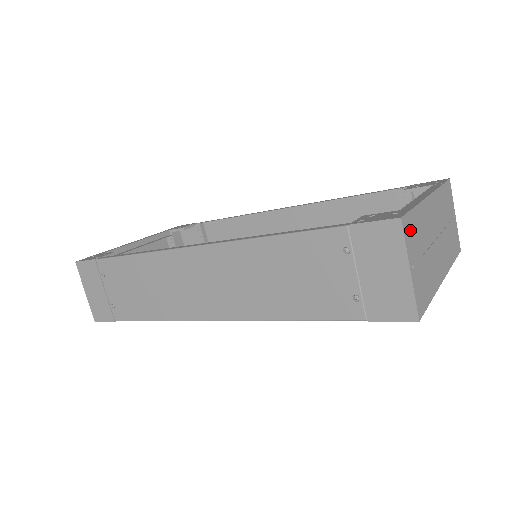
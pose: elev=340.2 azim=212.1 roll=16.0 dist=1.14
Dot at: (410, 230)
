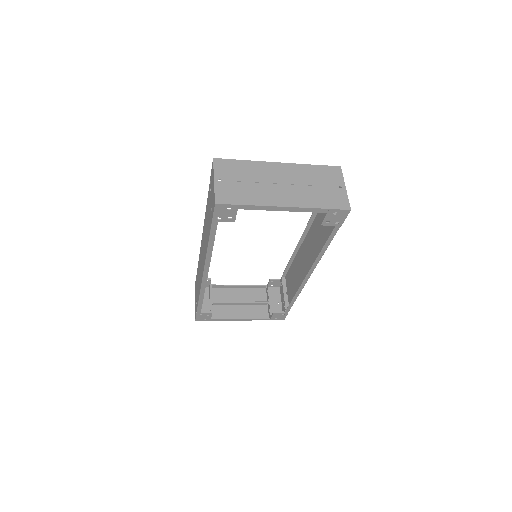
Dot at: (226, 166)
